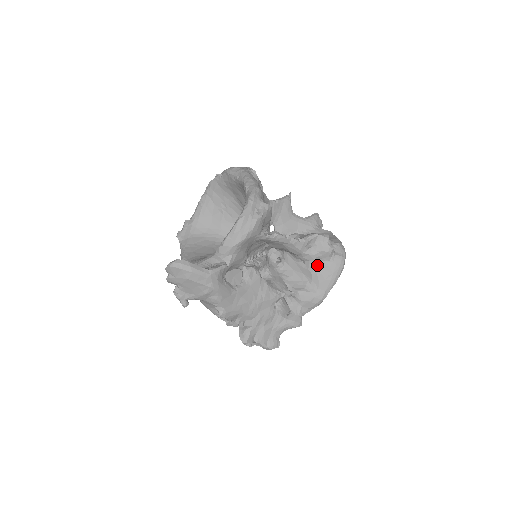
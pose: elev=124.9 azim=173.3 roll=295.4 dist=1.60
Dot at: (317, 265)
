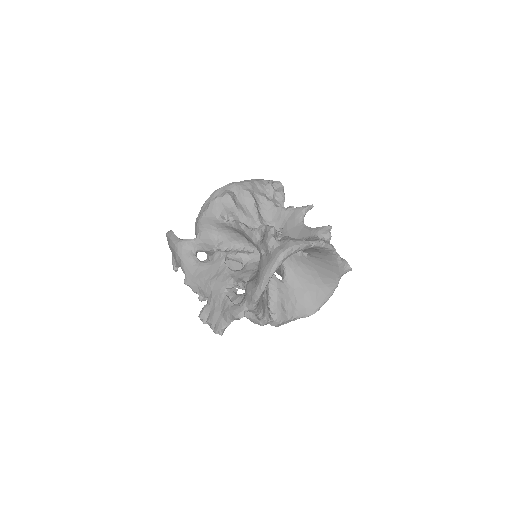
Dot at: (262, 257)
